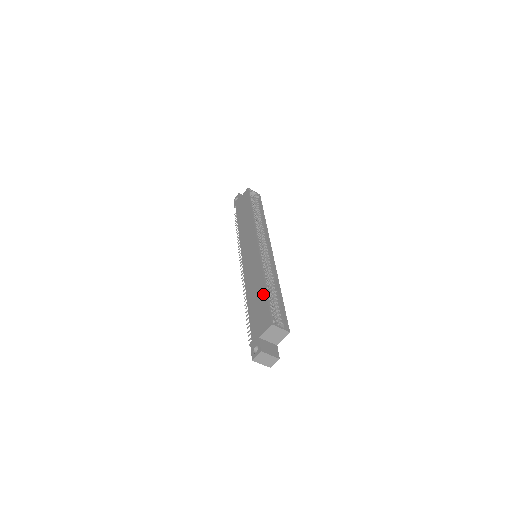
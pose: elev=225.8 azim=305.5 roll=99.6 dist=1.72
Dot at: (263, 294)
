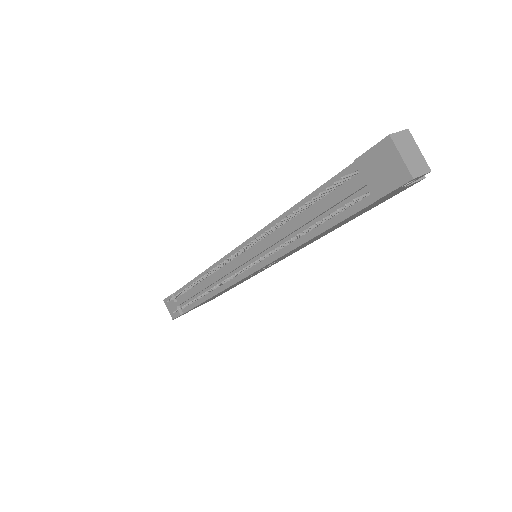
Dot at: occluded
